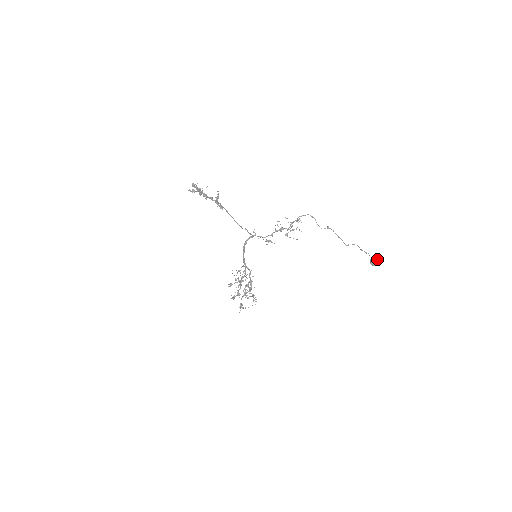
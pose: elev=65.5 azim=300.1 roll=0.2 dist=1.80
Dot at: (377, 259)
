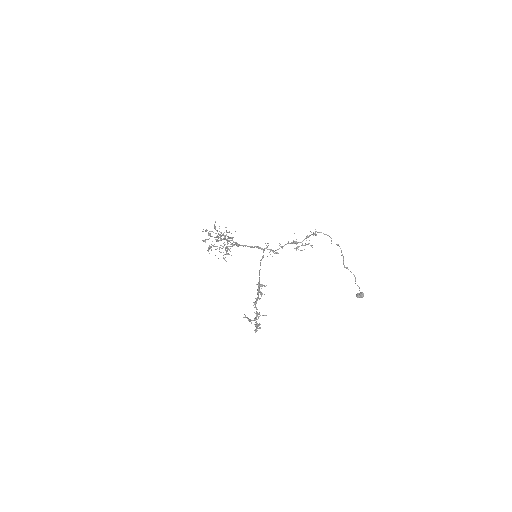
Dot at: occluded
